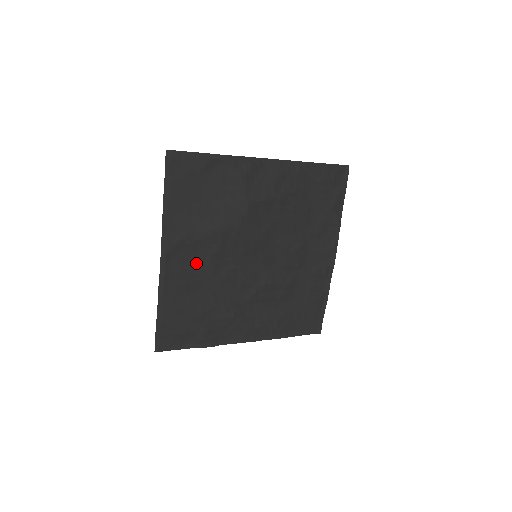
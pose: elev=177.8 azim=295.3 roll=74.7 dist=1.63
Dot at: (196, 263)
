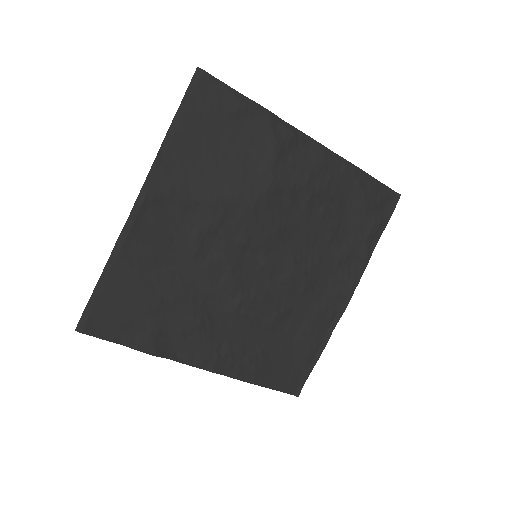
Dot at: (178, 231)
